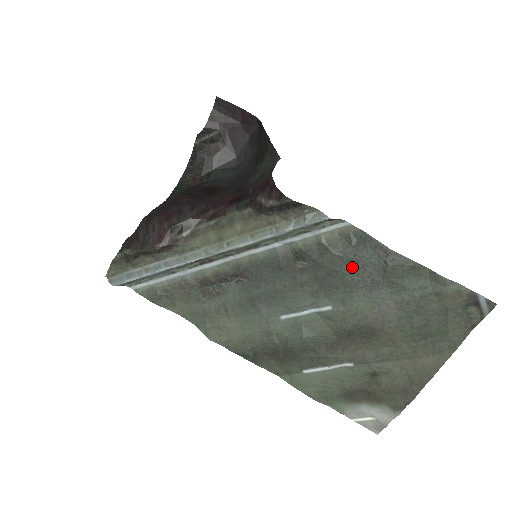
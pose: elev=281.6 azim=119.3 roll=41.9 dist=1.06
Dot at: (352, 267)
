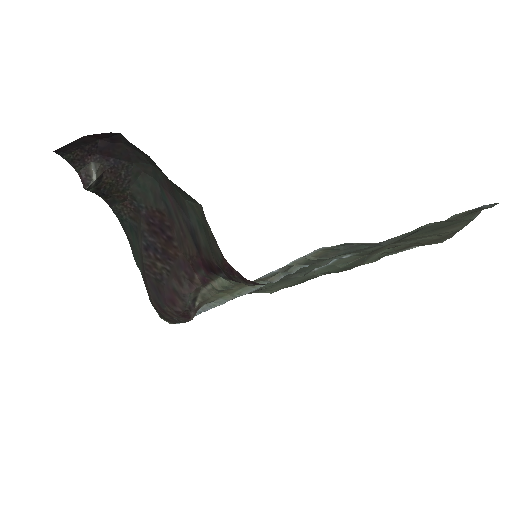
Dot at: (351, 252)
